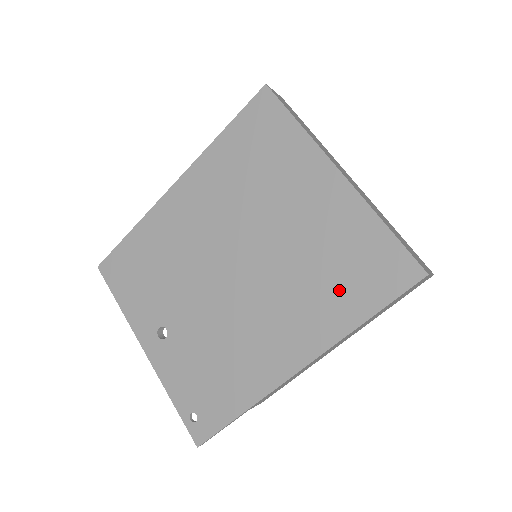
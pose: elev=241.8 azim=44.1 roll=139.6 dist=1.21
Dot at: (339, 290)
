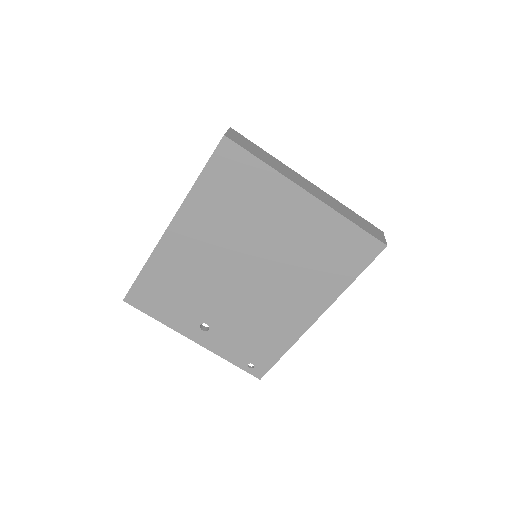
Dot at: (331, 268)
